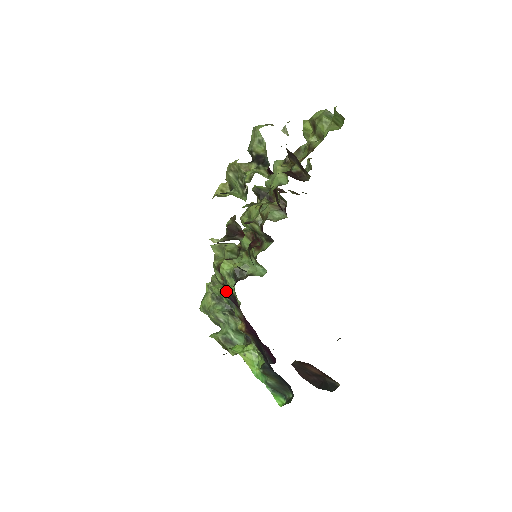
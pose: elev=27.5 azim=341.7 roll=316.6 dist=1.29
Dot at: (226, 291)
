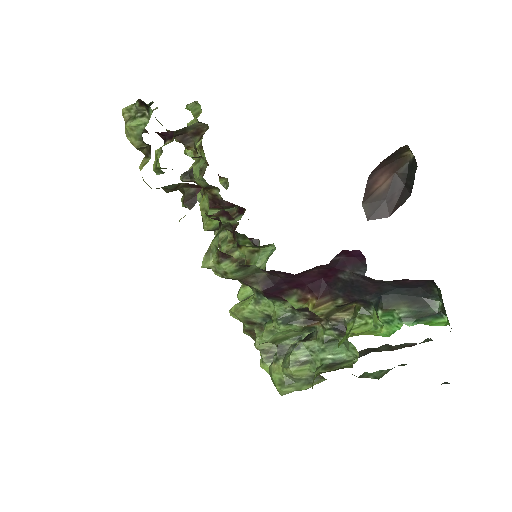
Dot at: (257, 285)
